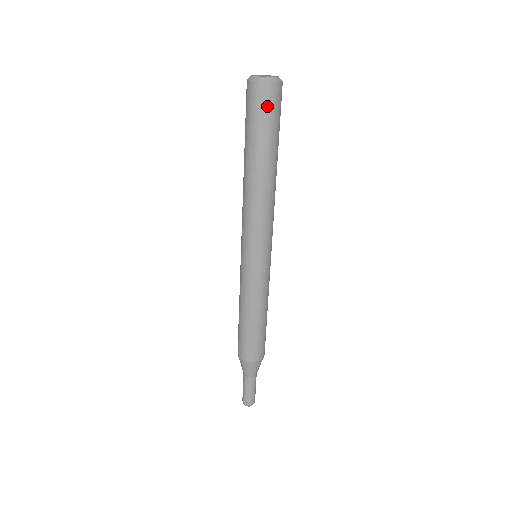
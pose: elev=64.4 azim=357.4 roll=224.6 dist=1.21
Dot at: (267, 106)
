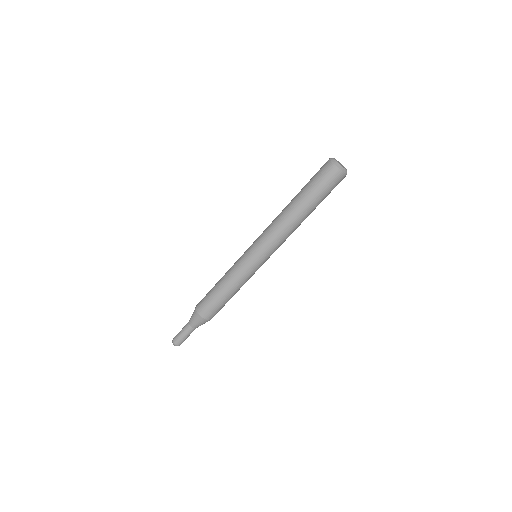
Dot at: (334, 184)
